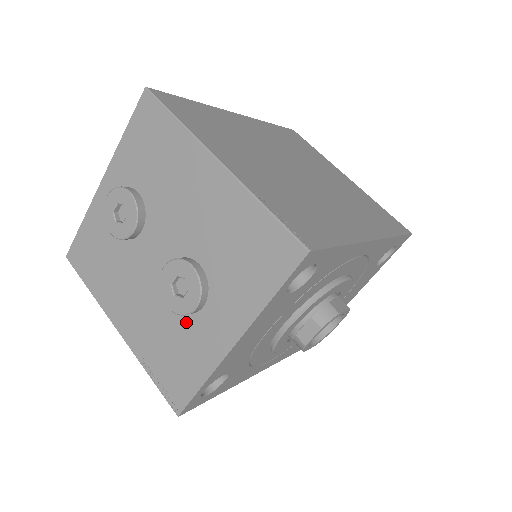
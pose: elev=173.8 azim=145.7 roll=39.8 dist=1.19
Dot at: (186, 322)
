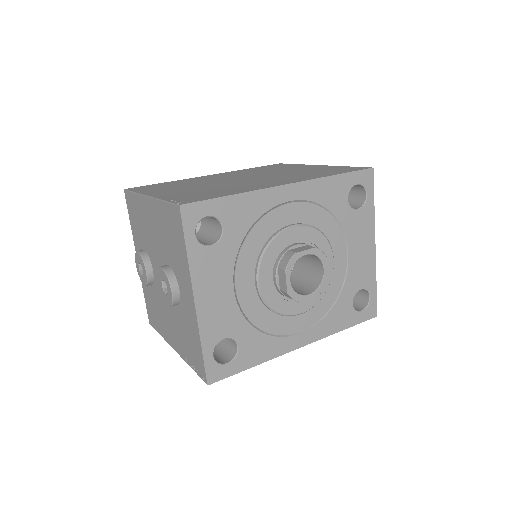
Dot at: (181, 310)
